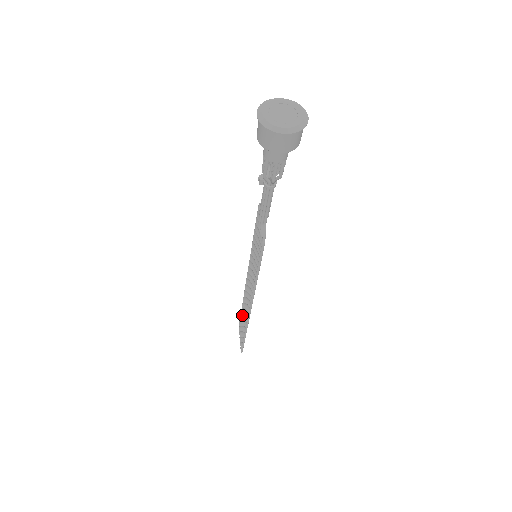
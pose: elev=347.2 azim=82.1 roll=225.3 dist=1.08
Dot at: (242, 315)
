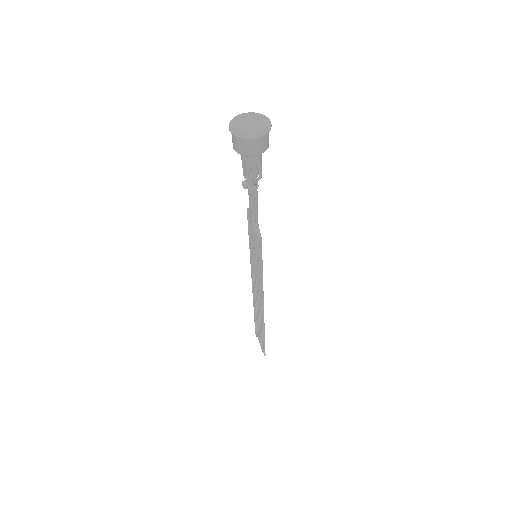
Dot at: (256, 319)
